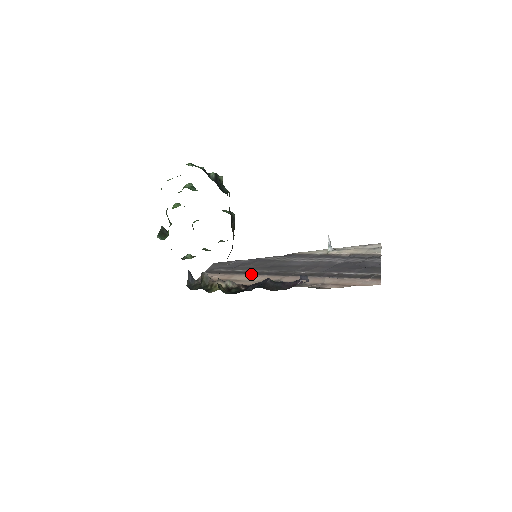
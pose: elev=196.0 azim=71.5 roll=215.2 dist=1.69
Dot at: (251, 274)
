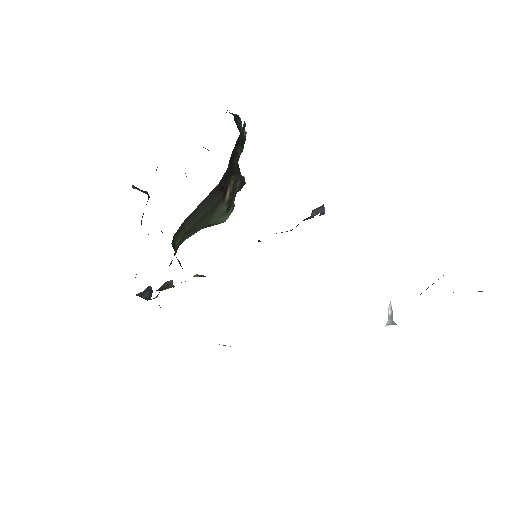
Dot at: occluded
